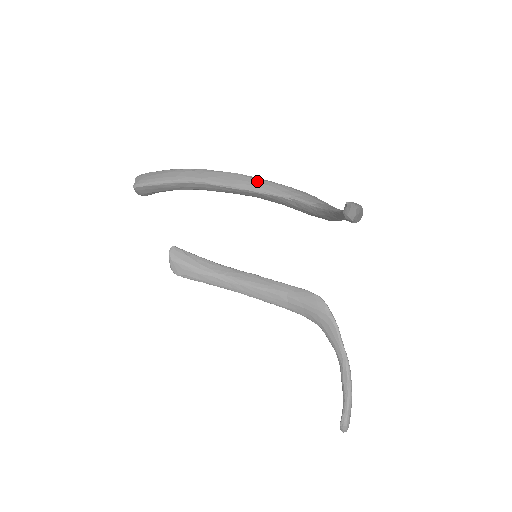
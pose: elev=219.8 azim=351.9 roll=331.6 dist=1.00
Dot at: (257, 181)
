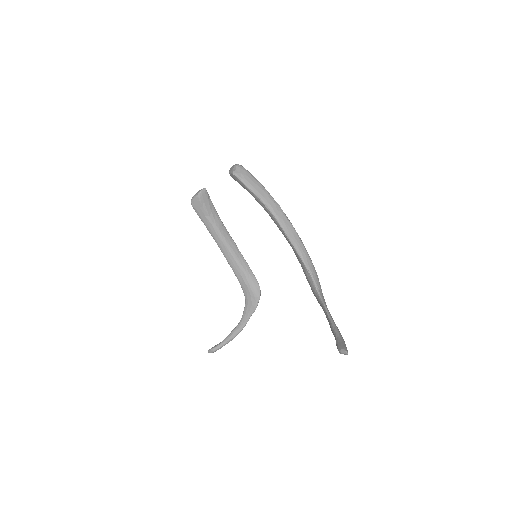
Dot at: (302, 246)
